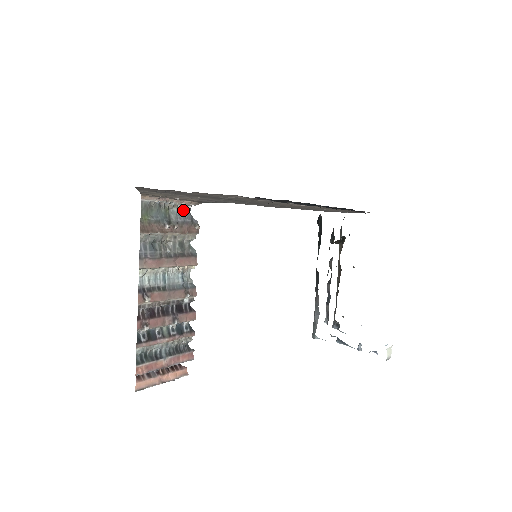
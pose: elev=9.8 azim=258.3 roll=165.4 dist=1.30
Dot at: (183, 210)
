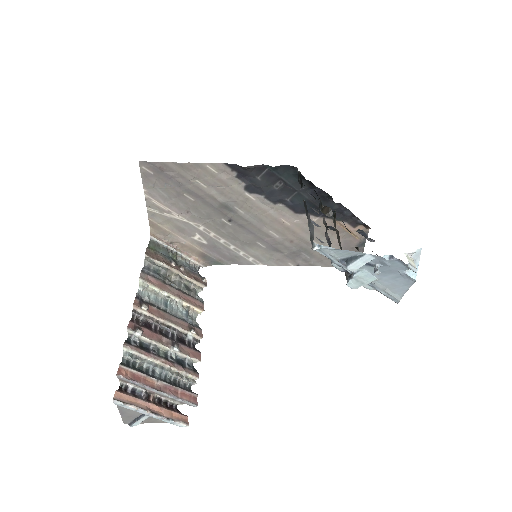
Dot at: (191, 266)
